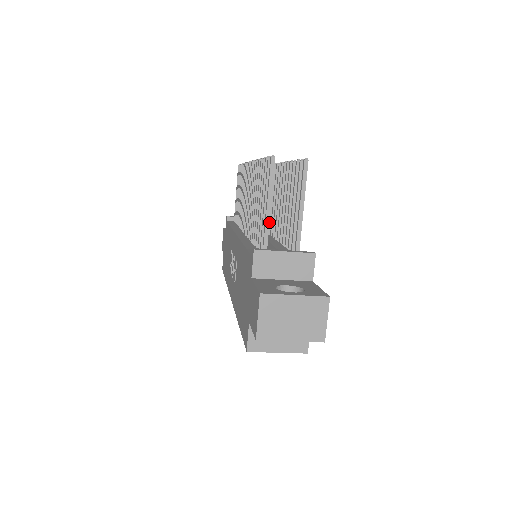
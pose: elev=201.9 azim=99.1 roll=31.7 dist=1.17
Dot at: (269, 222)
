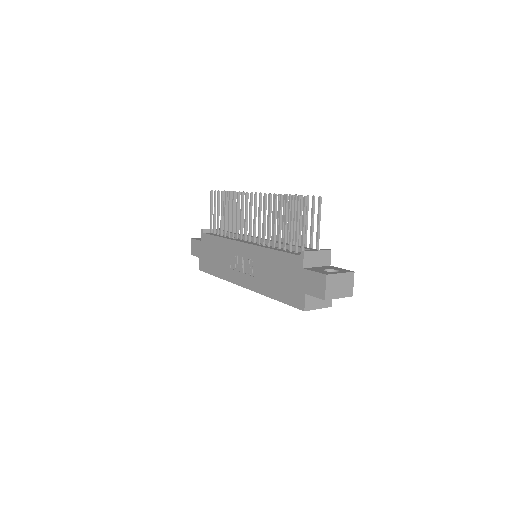
Dot at: occluded
